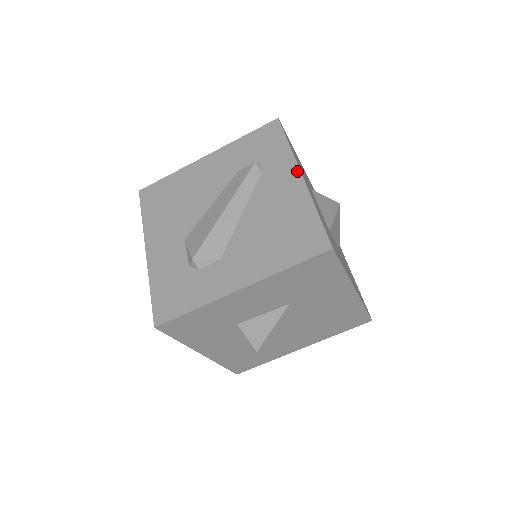
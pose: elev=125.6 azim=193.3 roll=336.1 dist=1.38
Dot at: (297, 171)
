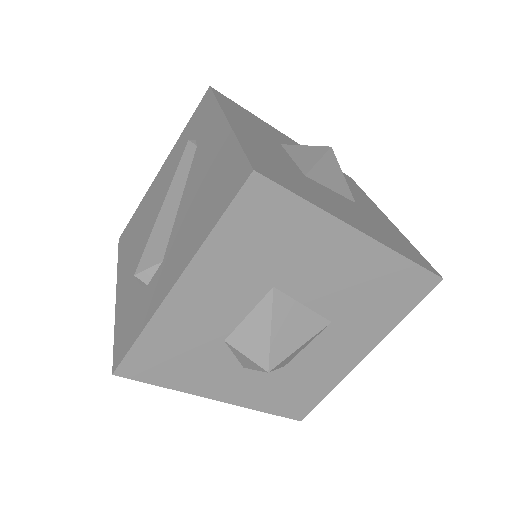
Dot at: (222, 119)
